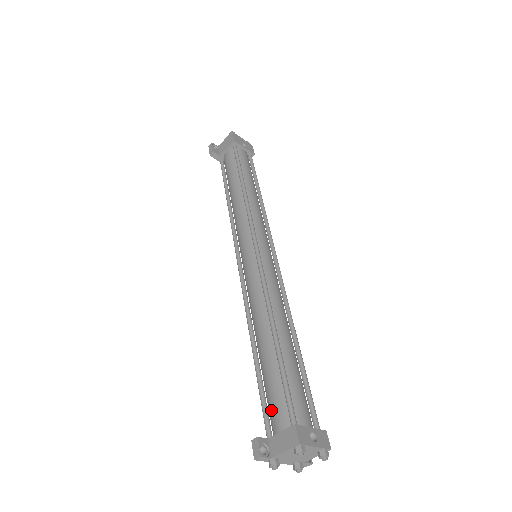
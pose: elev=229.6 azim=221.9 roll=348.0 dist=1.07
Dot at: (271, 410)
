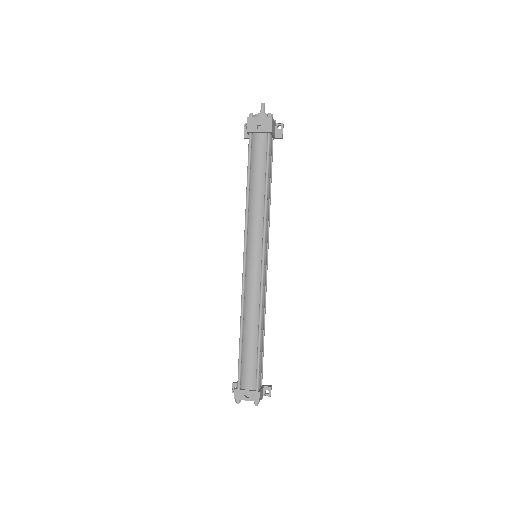
Dot at: occluded
